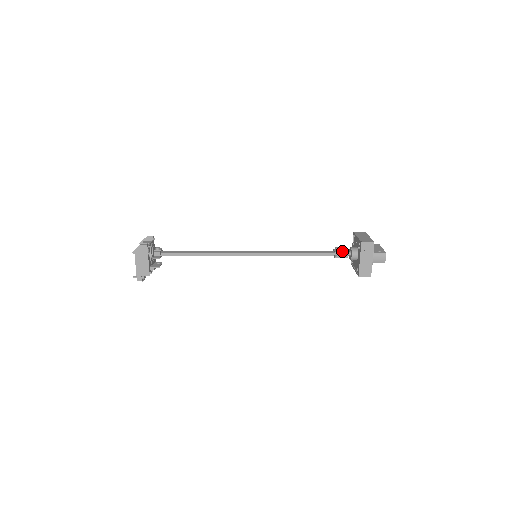
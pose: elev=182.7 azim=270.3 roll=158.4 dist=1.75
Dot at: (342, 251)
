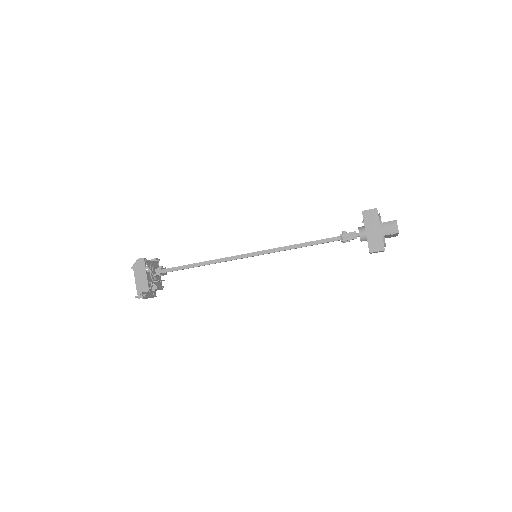
Dot at: occluded
